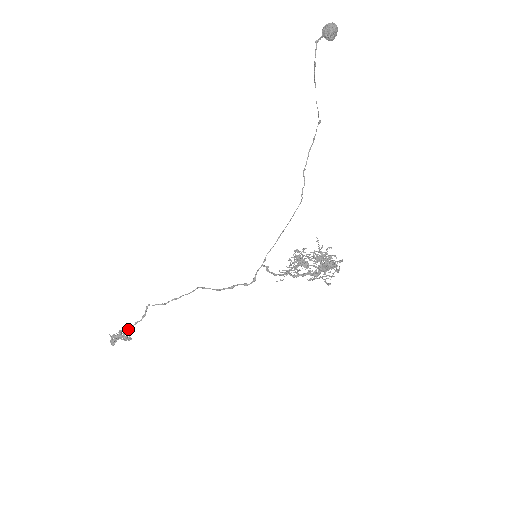
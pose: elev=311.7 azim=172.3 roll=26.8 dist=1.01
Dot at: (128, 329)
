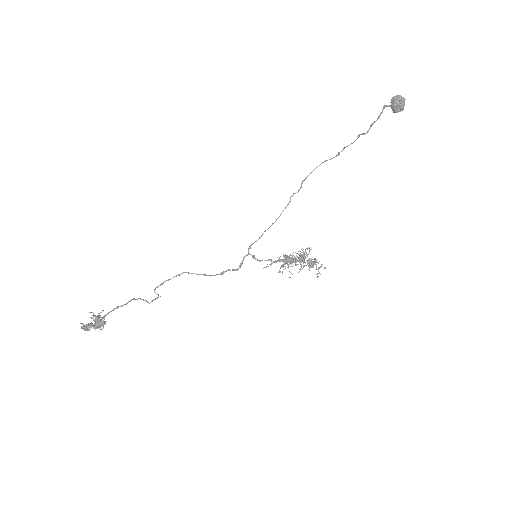
Dot at: occluded
